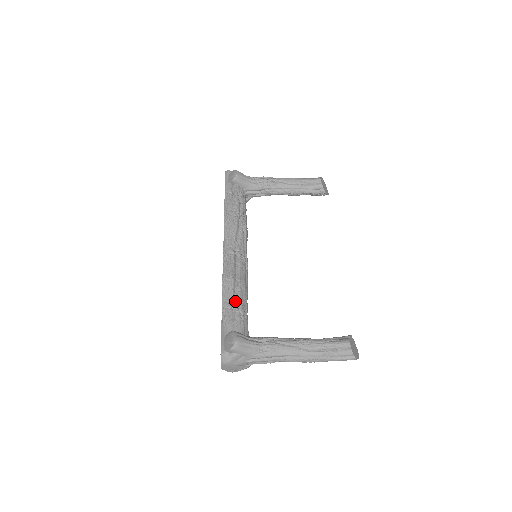
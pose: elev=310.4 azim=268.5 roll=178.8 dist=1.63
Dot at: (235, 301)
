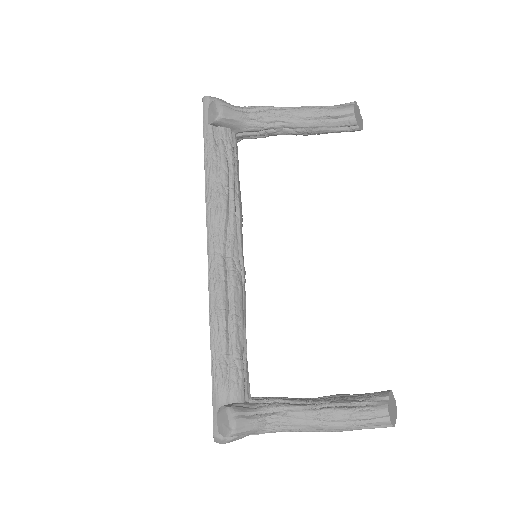
Dot at: (229, 348)
